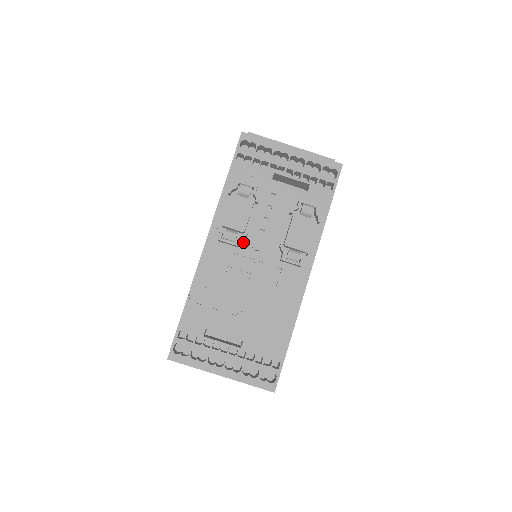
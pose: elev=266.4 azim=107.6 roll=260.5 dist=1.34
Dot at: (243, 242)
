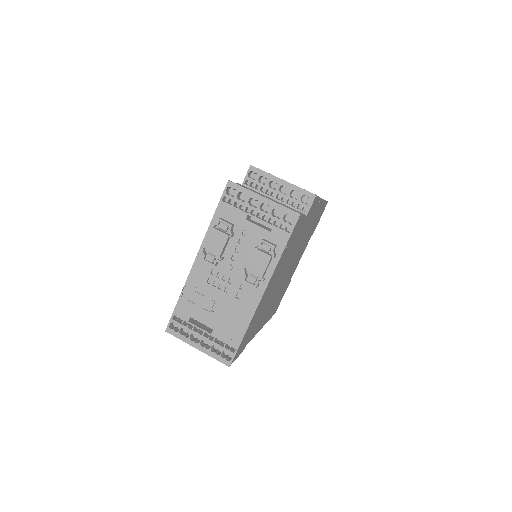
Dot at: (220, 263)
